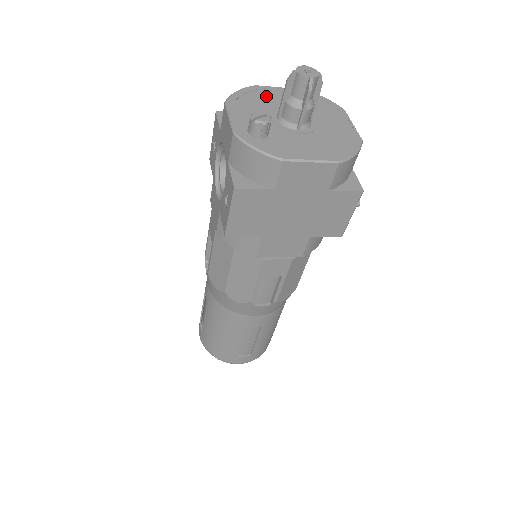
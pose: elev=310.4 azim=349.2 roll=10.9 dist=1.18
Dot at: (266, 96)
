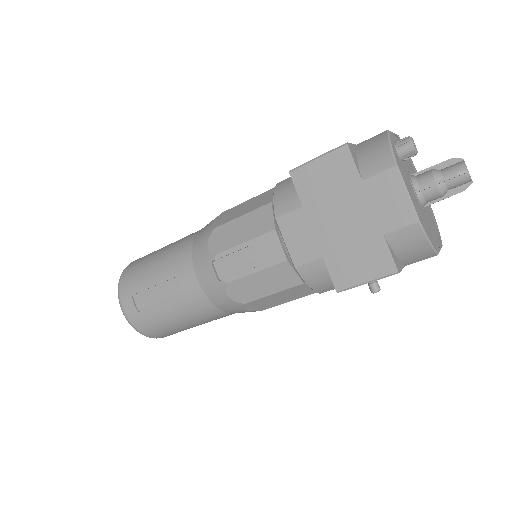
Dot at: occluded
